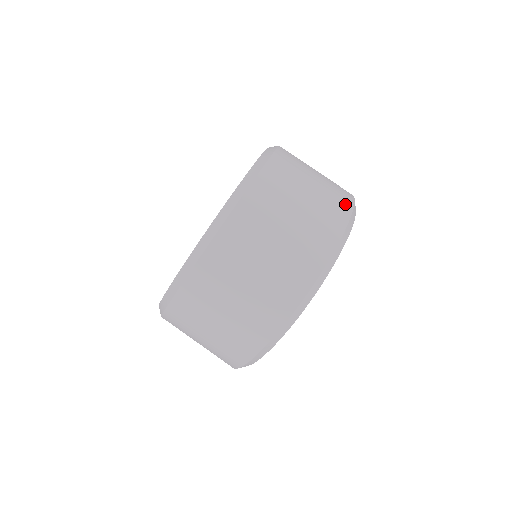
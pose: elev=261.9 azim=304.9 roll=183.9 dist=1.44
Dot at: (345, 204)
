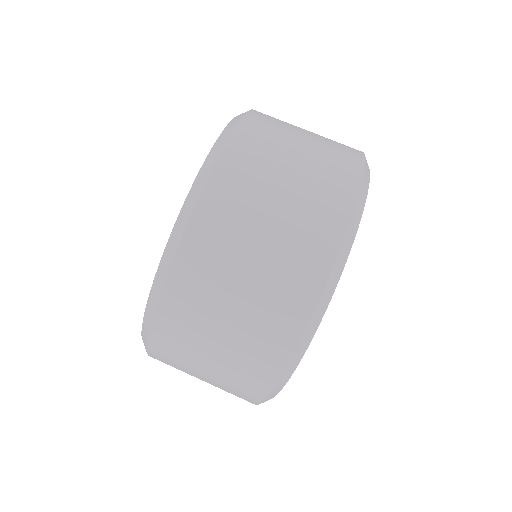
Dot at: occluded
